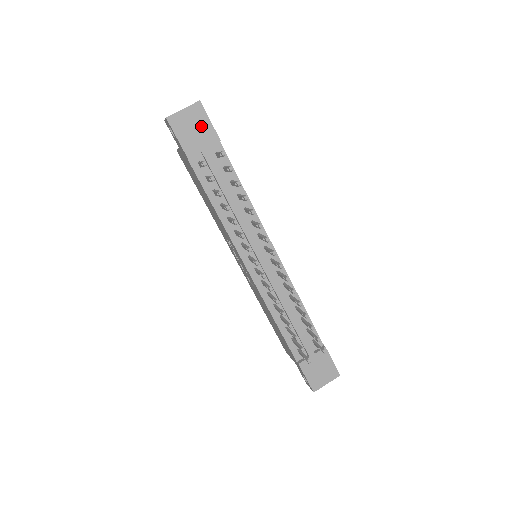
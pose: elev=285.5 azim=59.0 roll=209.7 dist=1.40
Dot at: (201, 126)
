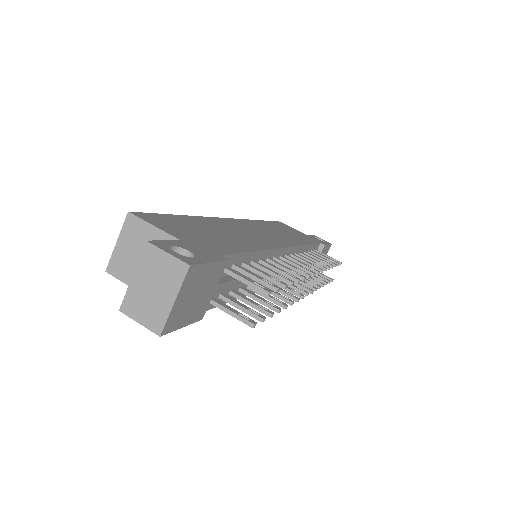
Dot at: (203, 281)
